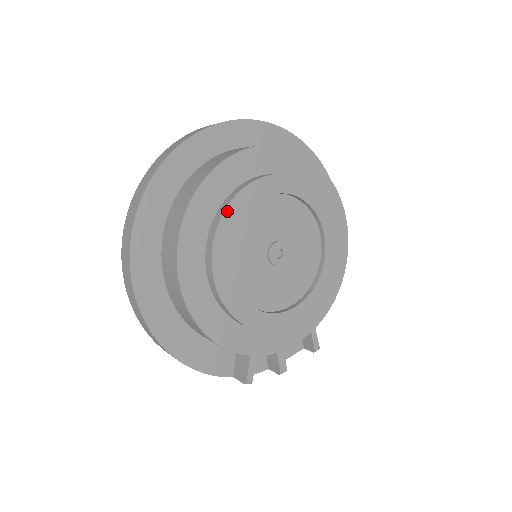
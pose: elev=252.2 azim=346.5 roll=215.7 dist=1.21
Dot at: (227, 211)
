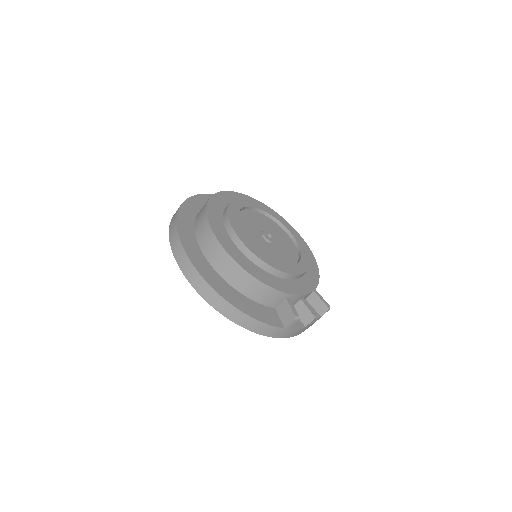
Dot at: (229, 210)
